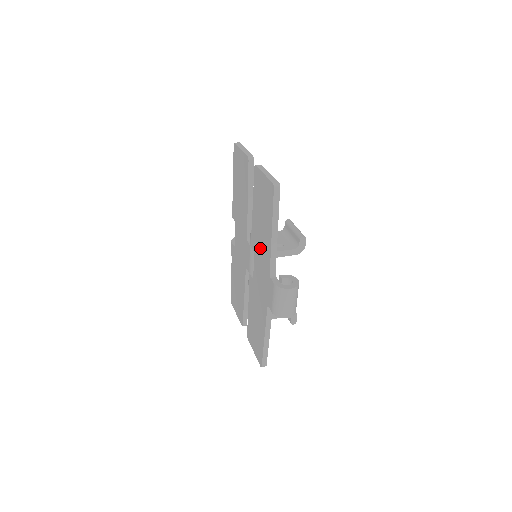
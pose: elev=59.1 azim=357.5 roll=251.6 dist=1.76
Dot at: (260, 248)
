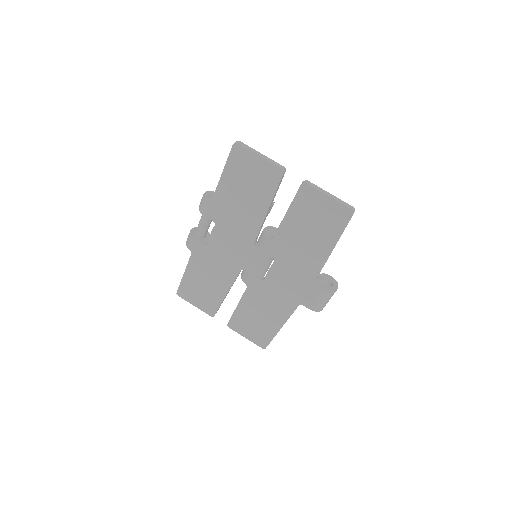
Dot at: (295, 257)
